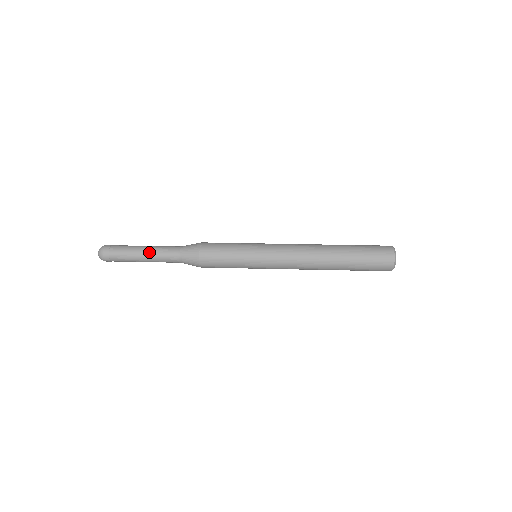
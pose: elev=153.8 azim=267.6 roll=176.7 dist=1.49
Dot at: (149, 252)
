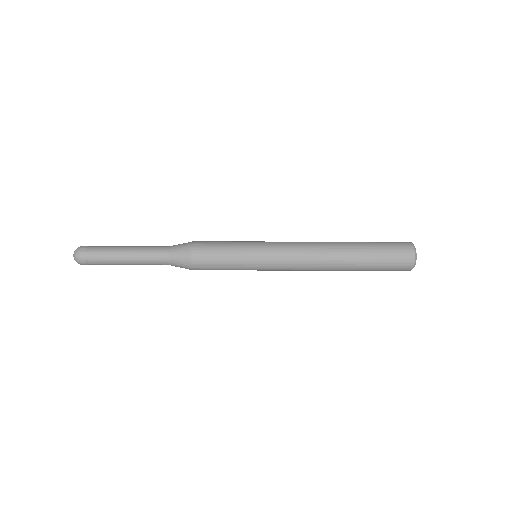
Dot at: (132, 258)
